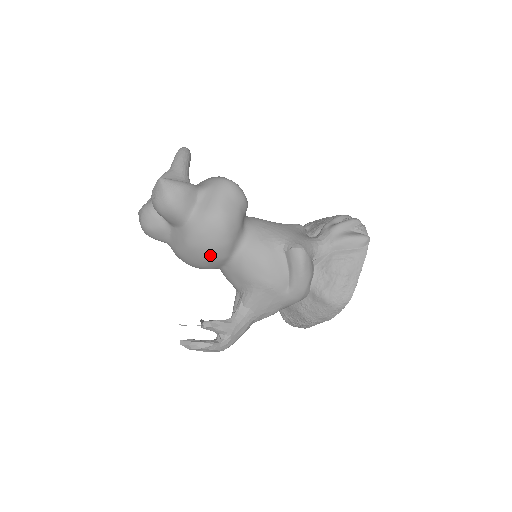
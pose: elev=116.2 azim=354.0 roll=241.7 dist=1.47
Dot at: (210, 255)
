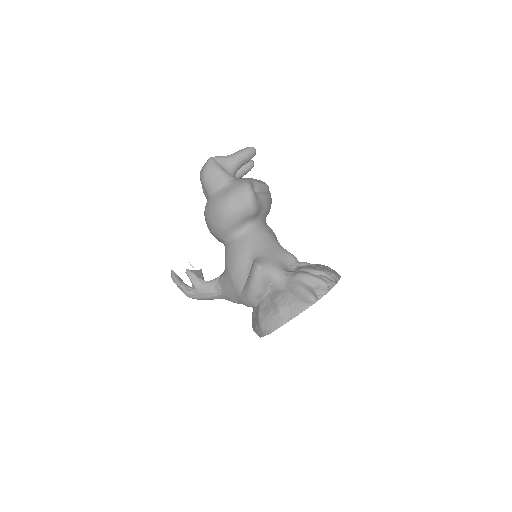
Dot at: (211, 228)
